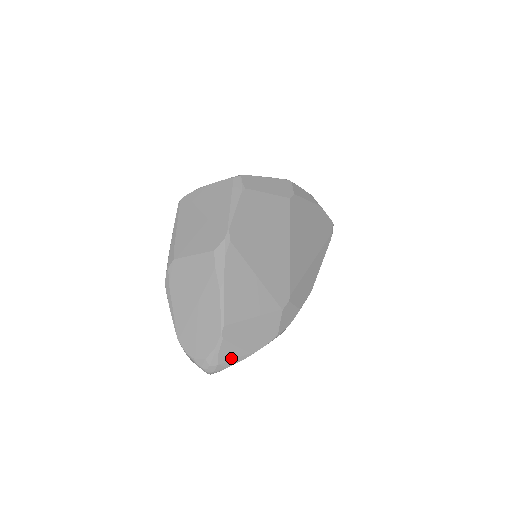
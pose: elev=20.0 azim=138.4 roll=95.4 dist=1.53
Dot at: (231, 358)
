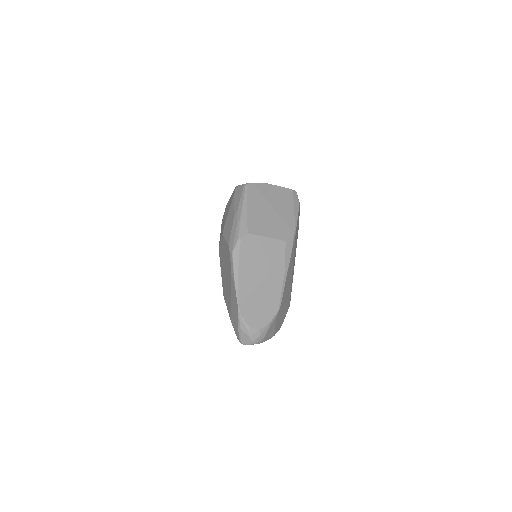
Dot at: (269, 335)
